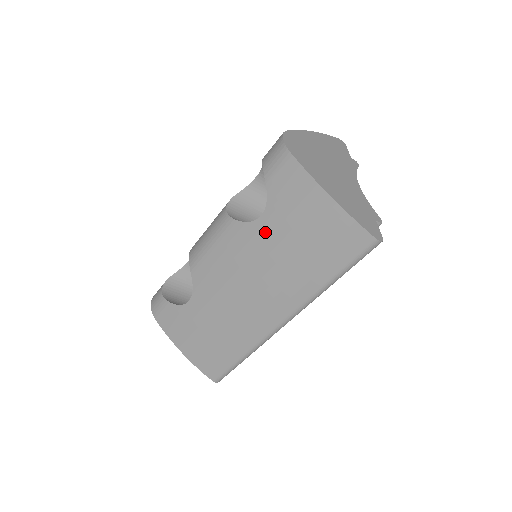
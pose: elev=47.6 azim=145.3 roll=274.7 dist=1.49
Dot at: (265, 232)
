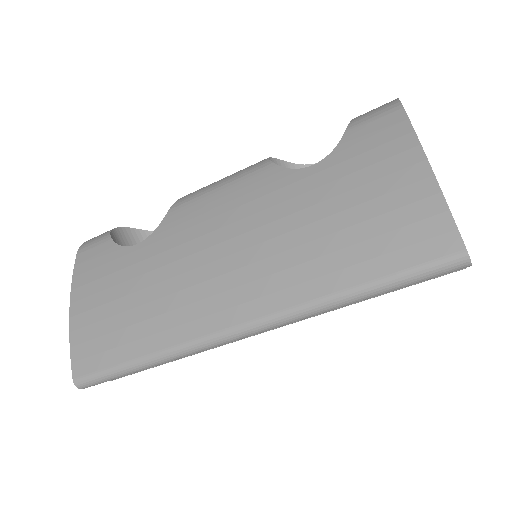
Dot at: (305, 185)
